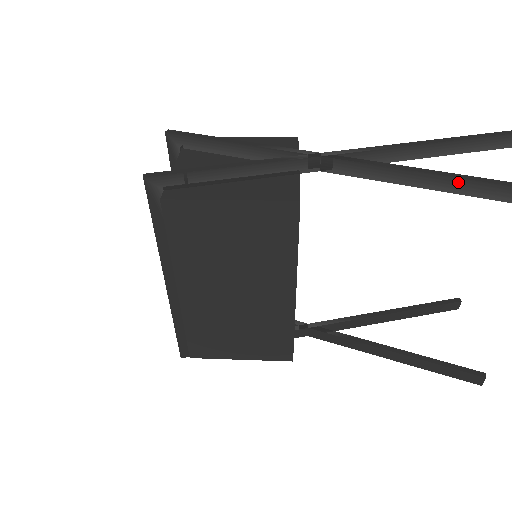
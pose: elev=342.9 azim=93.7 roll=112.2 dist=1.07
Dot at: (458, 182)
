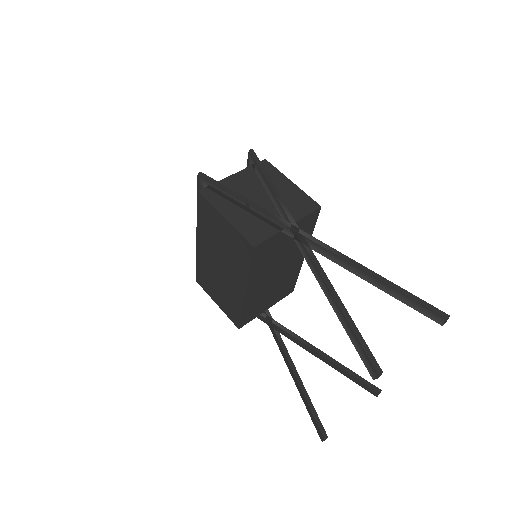
Dot at: (338, 308)
